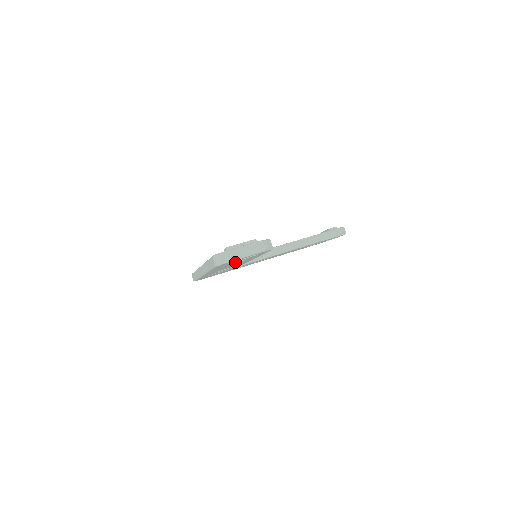
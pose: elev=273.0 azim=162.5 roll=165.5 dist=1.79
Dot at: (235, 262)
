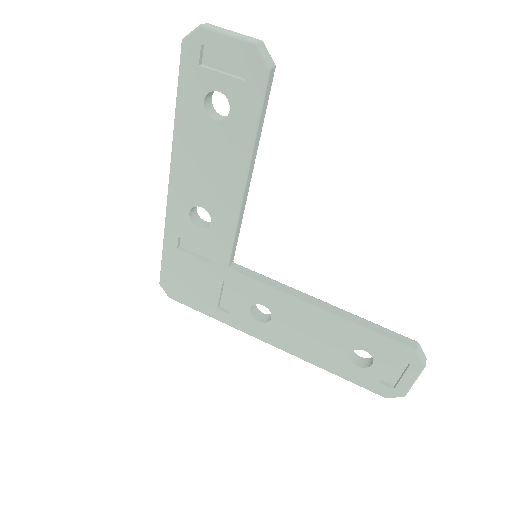
Dot at: (213, 118)
